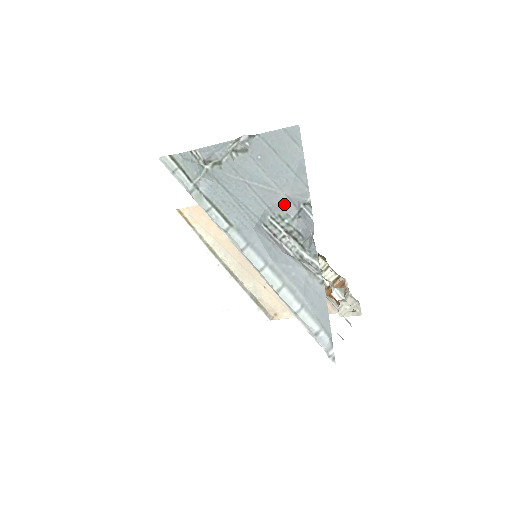
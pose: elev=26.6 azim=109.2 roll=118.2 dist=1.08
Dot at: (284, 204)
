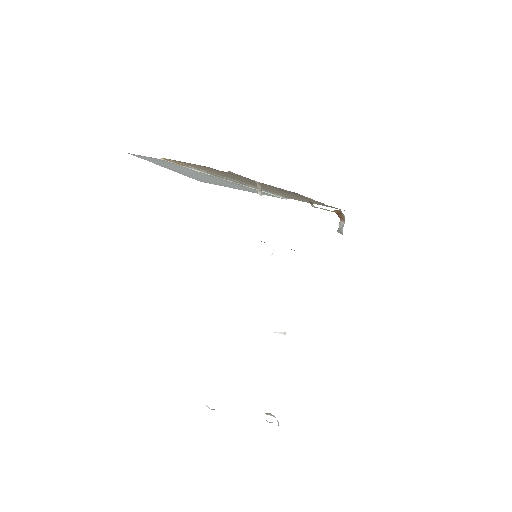
Dot at: occluded
